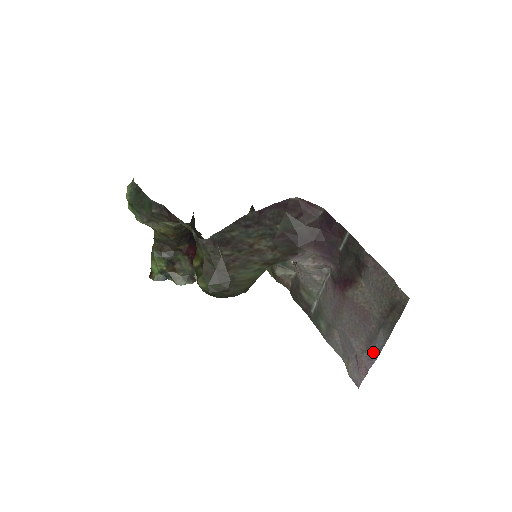
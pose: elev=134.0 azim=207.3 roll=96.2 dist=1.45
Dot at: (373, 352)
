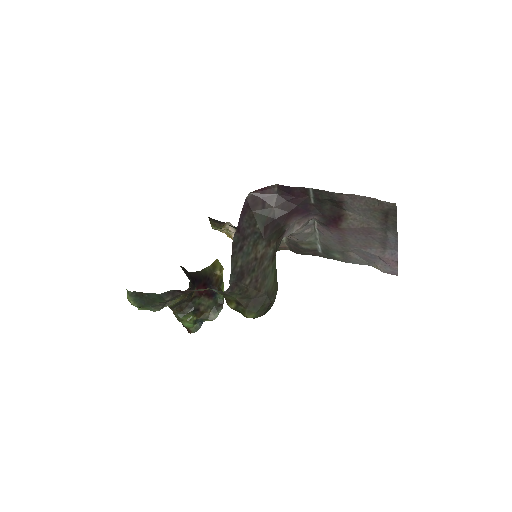
Dot at: (391, 248)
